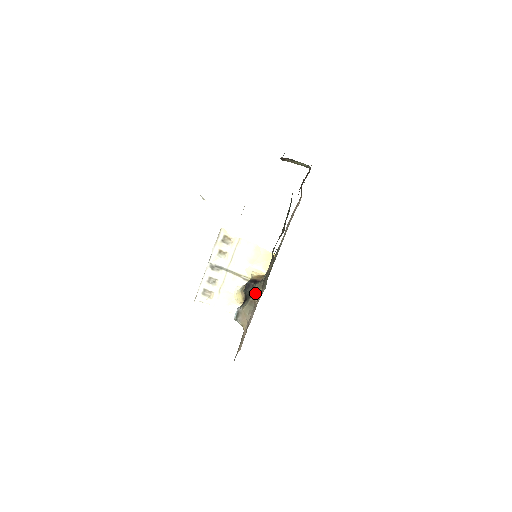
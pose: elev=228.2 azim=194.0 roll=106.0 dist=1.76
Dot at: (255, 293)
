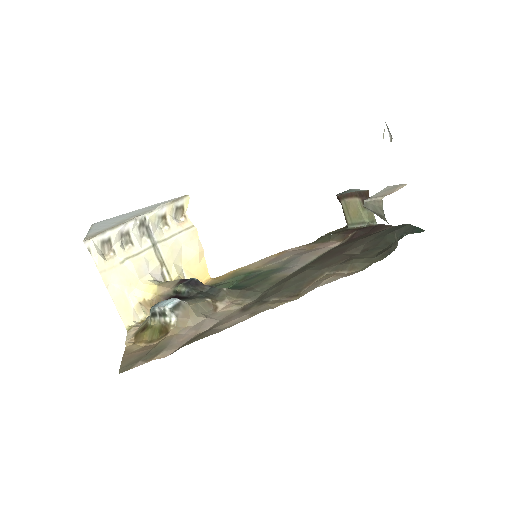
Dot at: (220, 297)
